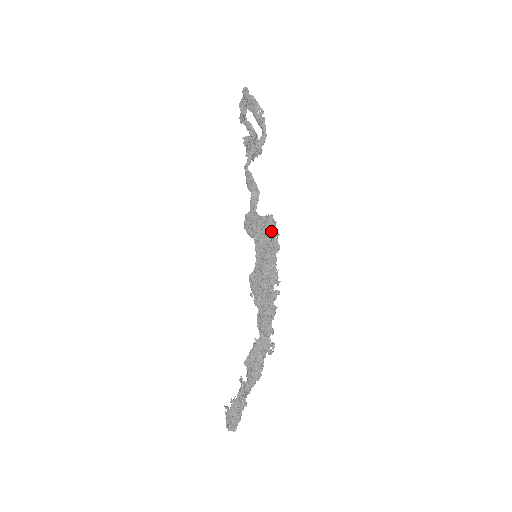
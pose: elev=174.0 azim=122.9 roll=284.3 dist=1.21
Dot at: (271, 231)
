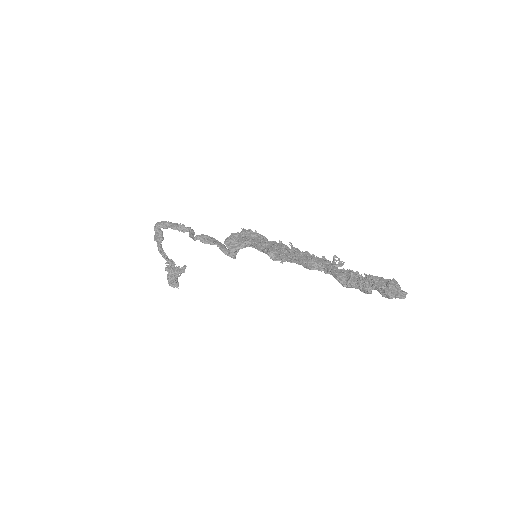
Dot at: (252, 233)
